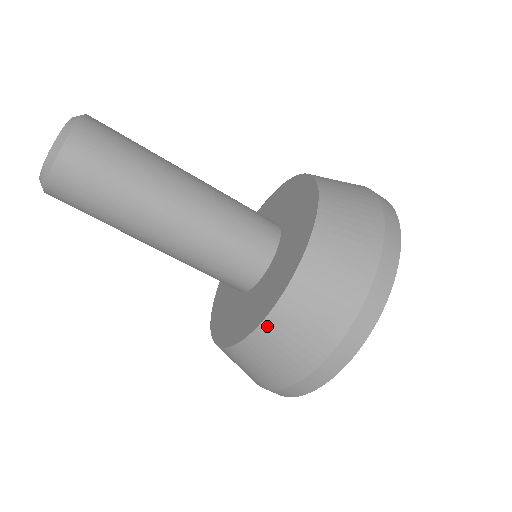
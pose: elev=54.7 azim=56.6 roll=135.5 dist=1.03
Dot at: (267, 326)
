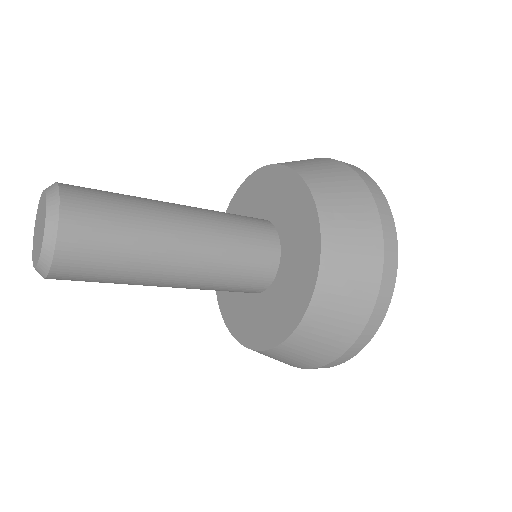
Dot at: (291, 341)
